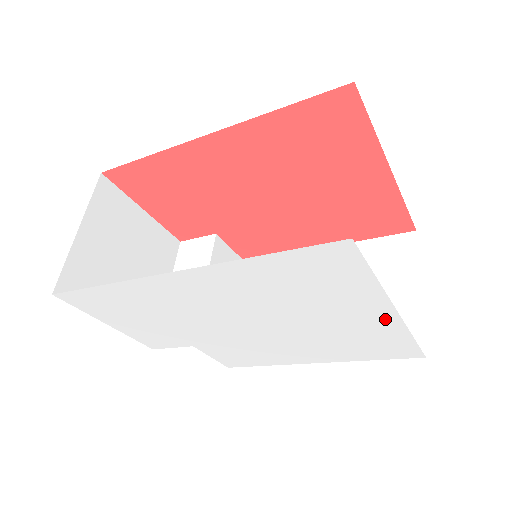
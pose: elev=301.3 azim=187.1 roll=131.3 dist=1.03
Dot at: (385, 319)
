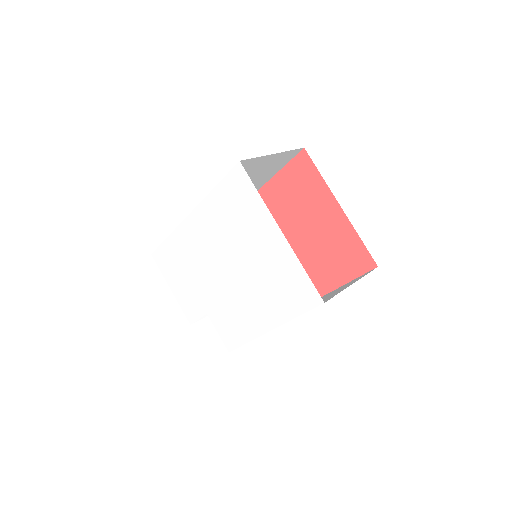
Dot at: (280, 244)
